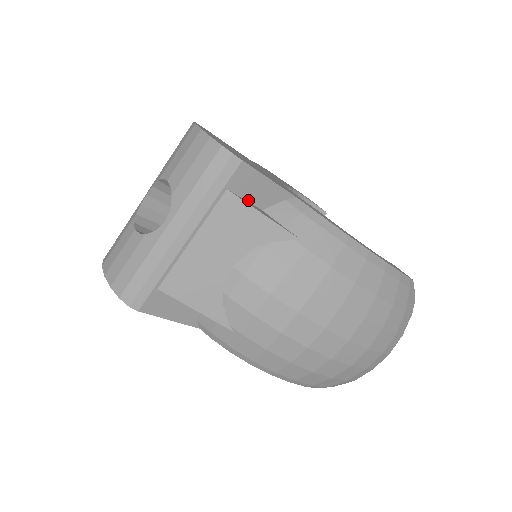
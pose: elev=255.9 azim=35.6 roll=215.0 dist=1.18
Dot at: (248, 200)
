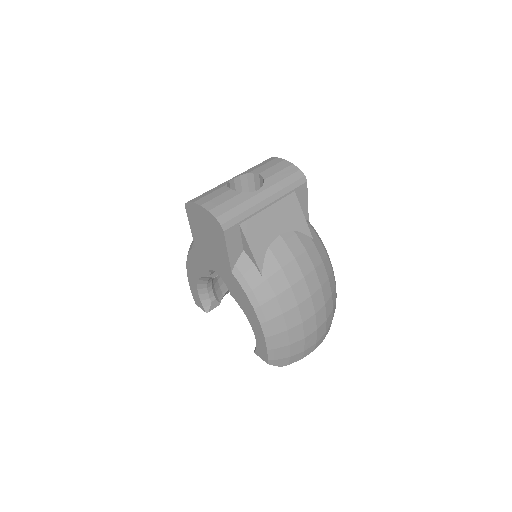
Dot at: occluded
